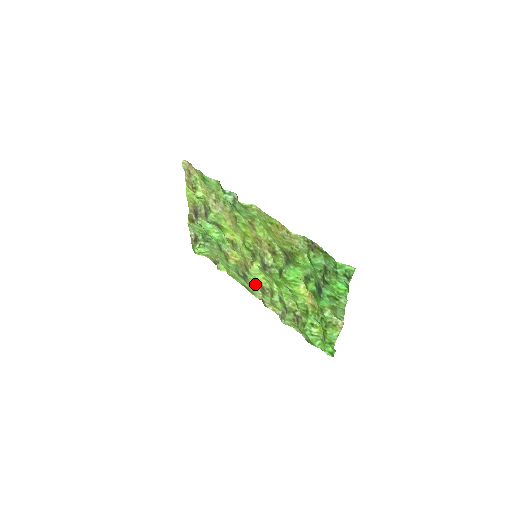
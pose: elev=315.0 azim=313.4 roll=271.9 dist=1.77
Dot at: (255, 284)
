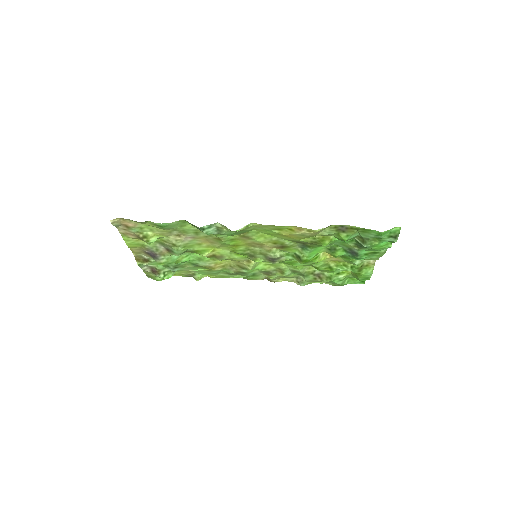
Dot at: (255, 273)
